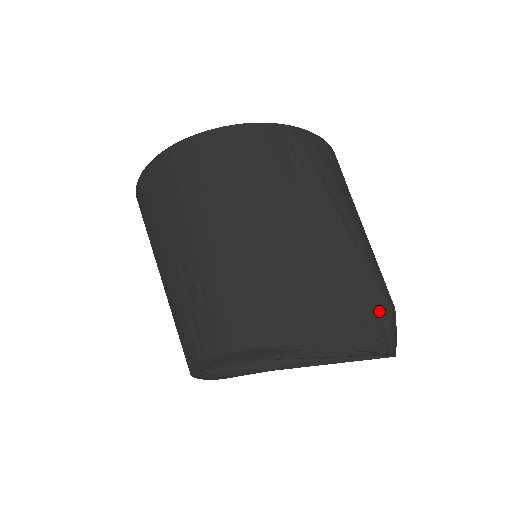
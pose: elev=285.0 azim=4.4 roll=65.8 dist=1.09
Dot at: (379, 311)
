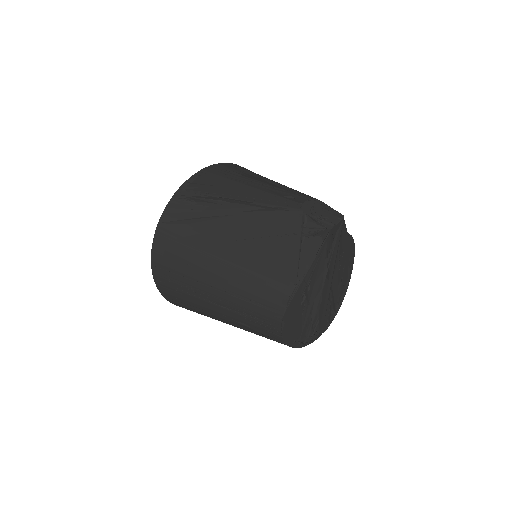
Dot at: (298, 221)
